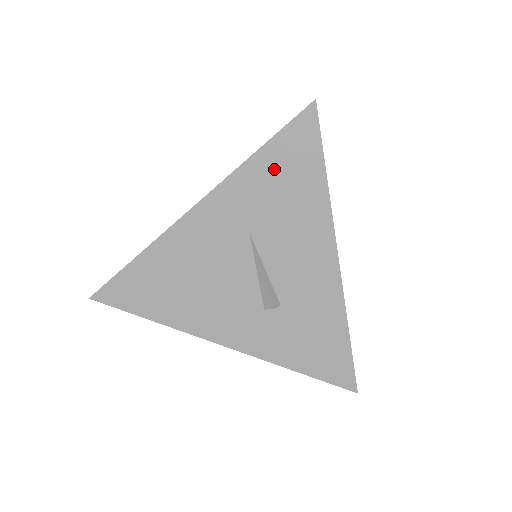
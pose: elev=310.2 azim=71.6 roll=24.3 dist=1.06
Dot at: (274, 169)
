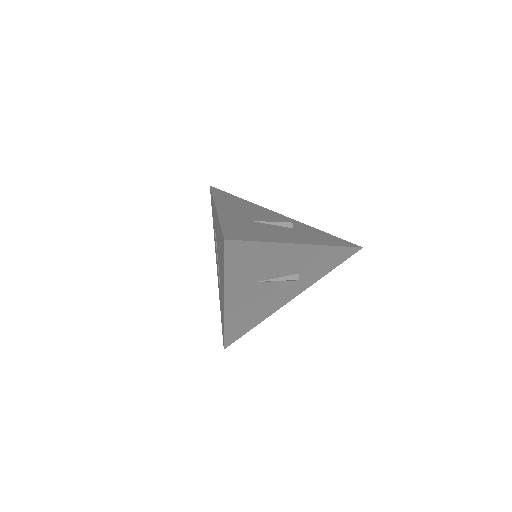
Dot at: (239, 266)
